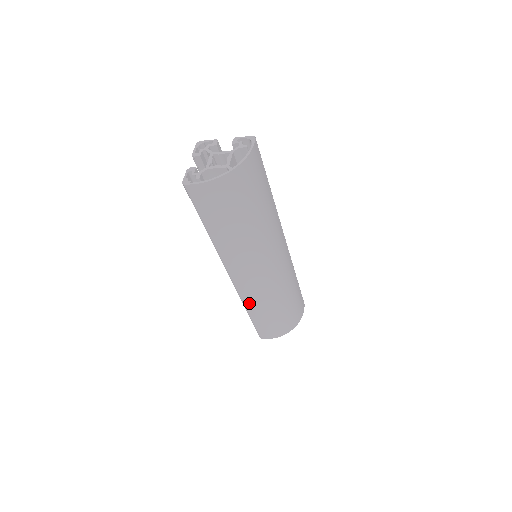
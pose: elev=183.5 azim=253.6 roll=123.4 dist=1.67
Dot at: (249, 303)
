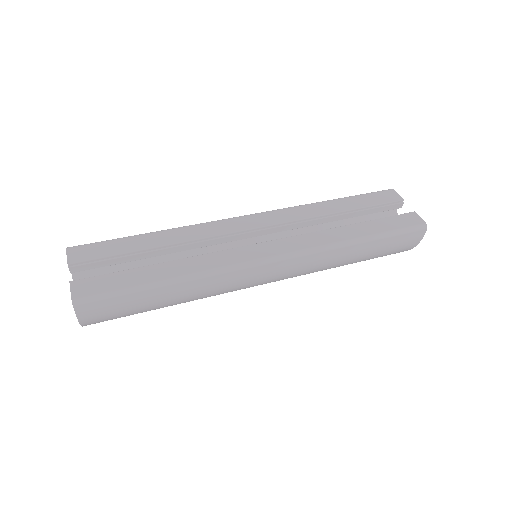
Dot at: occluded
